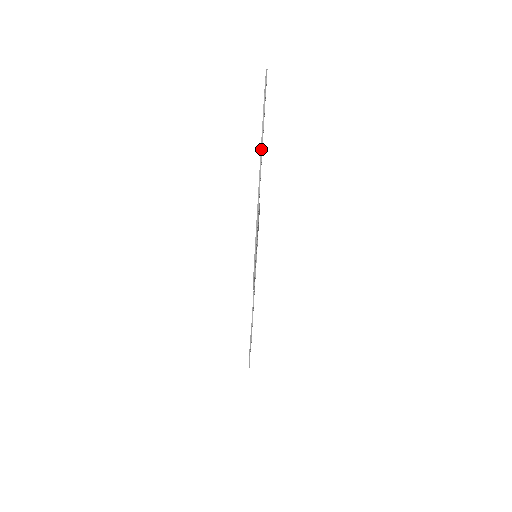
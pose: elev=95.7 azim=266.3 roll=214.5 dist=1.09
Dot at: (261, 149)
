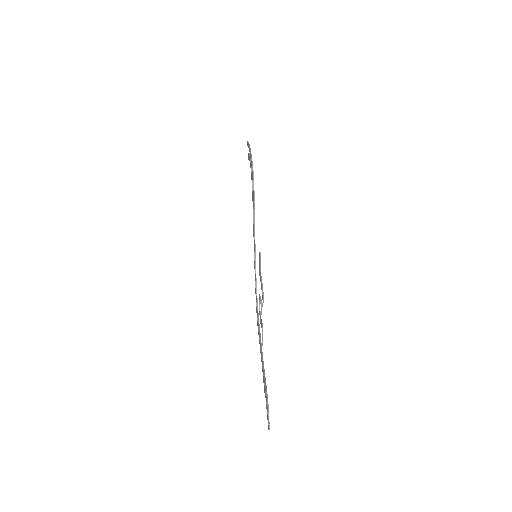
Dot at: (248, 143)
